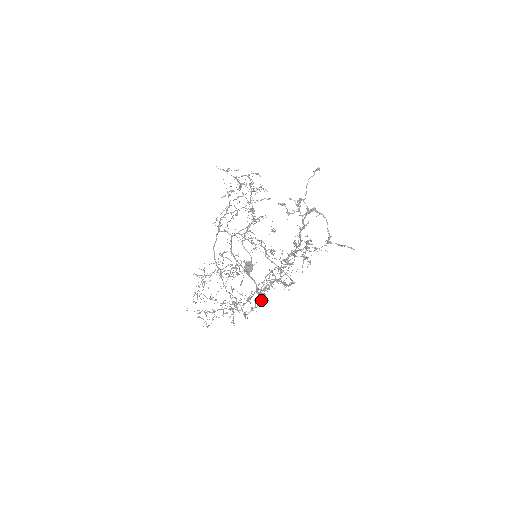
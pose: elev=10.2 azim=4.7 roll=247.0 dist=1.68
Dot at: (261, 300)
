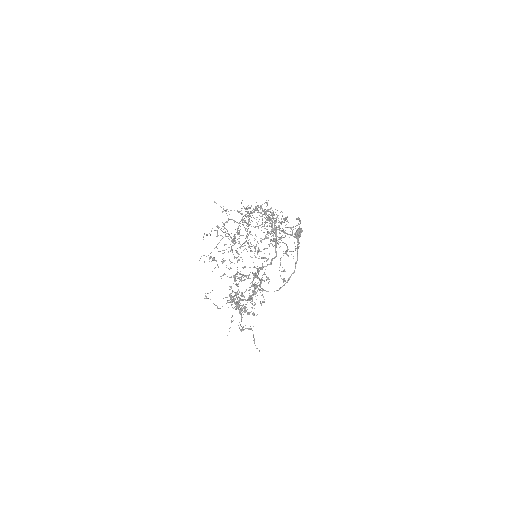
Dot at: (241, 278)
